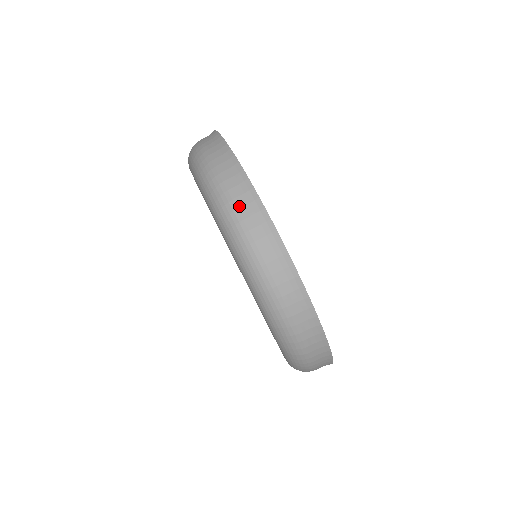
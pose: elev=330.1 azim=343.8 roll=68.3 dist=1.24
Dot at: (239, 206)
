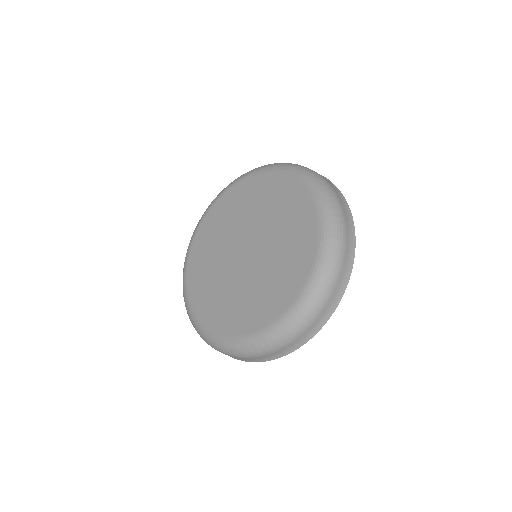
Dot at: occluded
